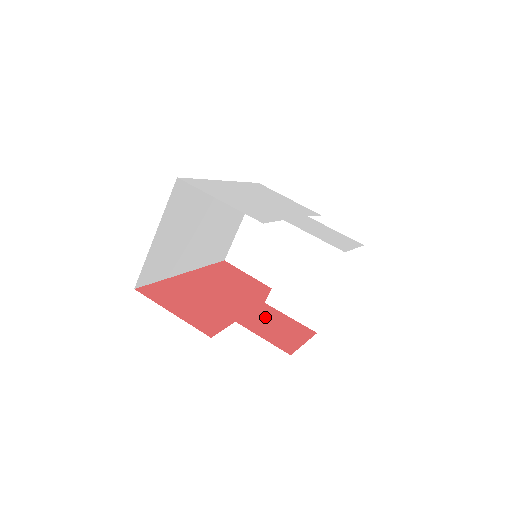
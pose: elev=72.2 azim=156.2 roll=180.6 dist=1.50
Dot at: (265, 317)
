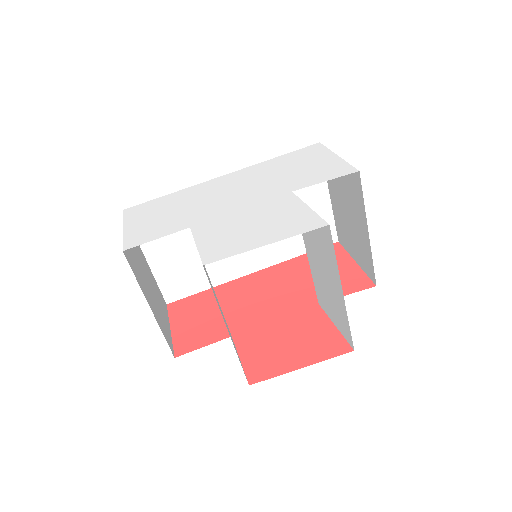
Dot at: (287, 327)
